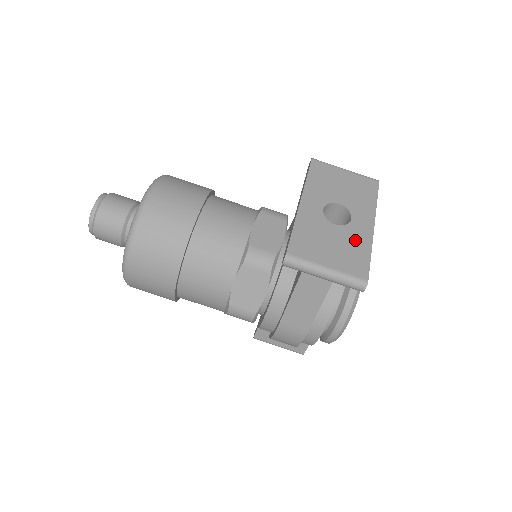
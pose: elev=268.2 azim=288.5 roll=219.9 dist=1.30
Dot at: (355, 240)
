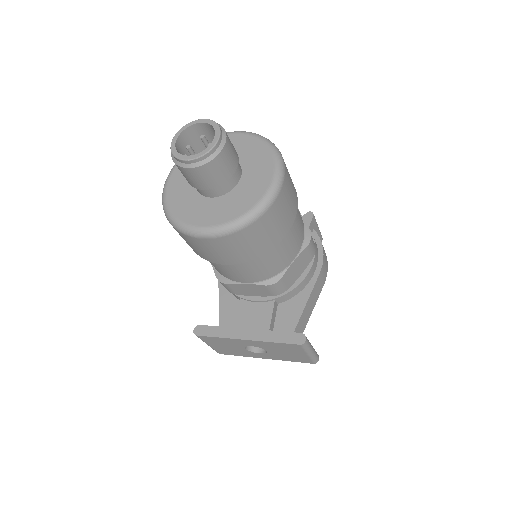
Dot at: (243, 353)
